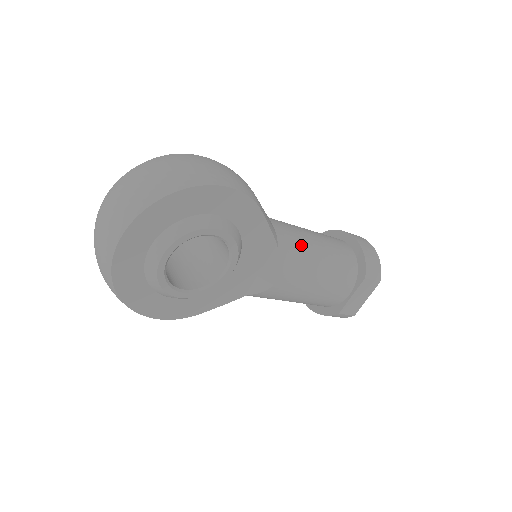
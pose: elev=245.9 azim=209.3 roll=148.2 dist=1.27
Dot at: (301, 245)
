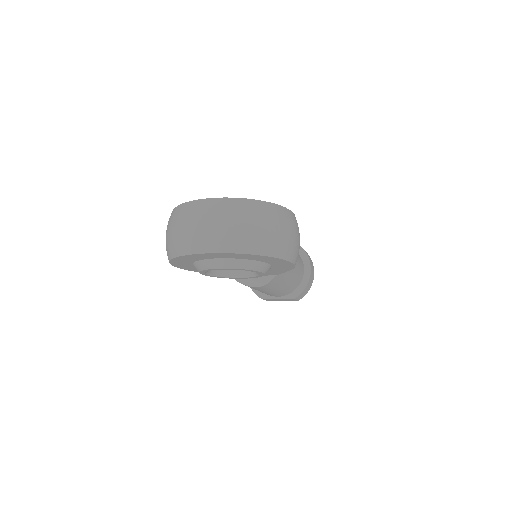
Dot at: (286, 275)
